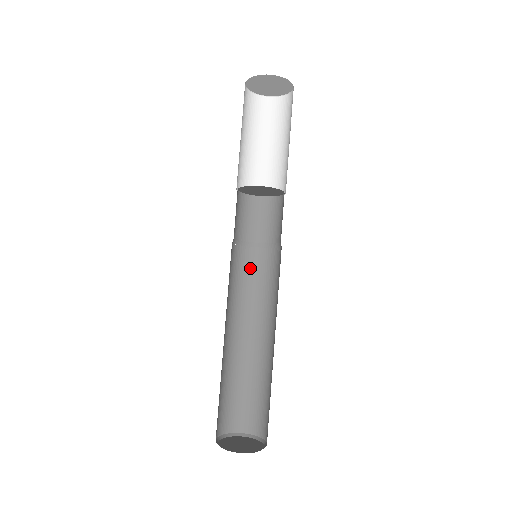
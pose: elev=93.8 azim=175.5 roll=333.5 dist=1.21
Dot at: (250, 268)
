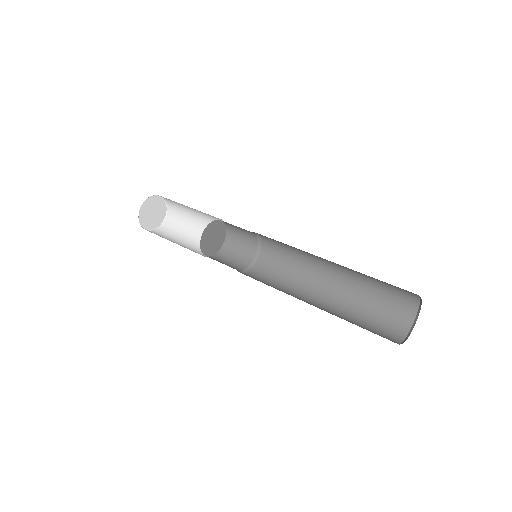
Dot at: (257, 280)
